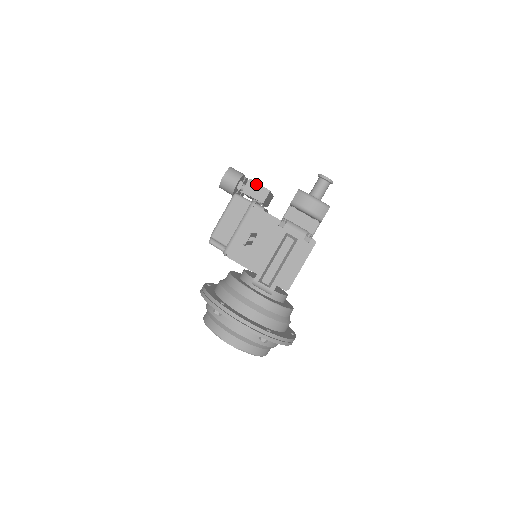
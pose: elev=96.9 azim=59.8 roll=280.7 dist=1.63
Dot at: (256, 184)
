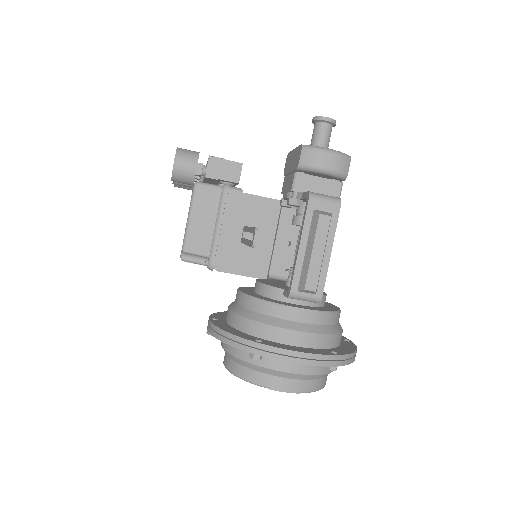
Dot at: (221, 160)
